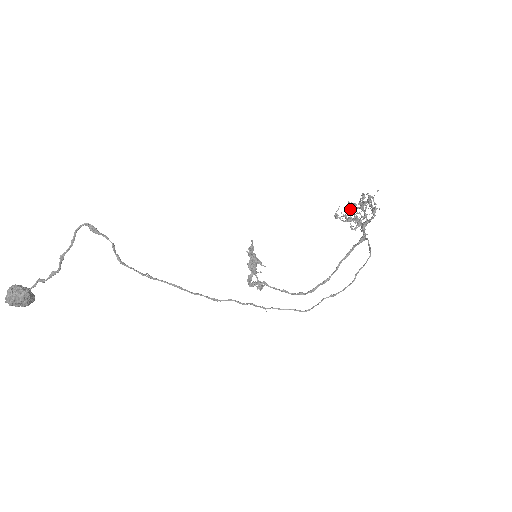
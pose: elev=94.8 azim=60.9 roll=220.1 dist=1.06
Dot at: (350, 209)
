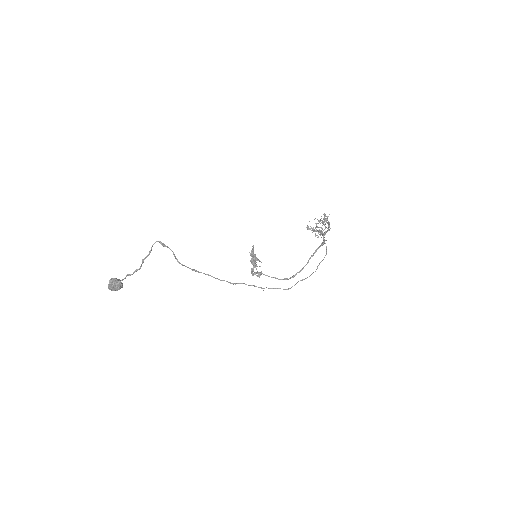
Dot at: (316, 223)
